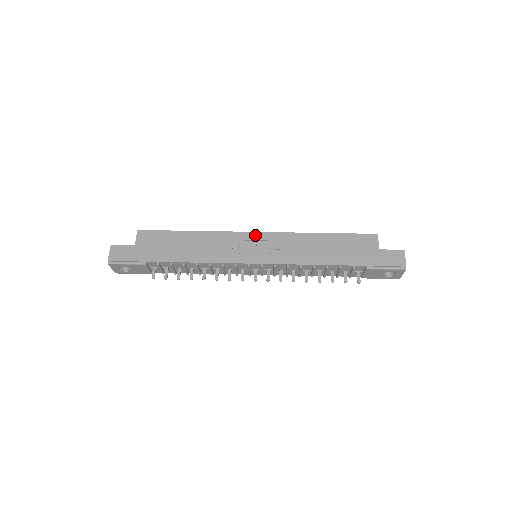
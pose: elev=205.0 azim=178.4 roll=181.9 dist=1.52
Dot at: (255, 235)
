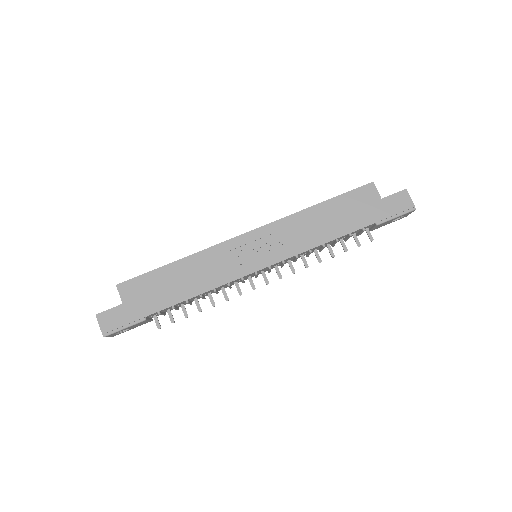
Dot at: (248, 236)
